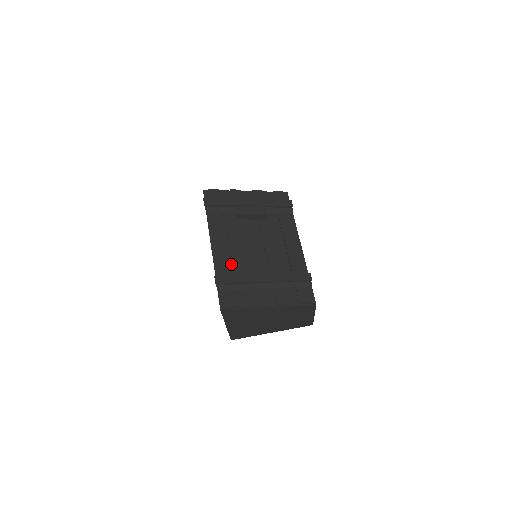
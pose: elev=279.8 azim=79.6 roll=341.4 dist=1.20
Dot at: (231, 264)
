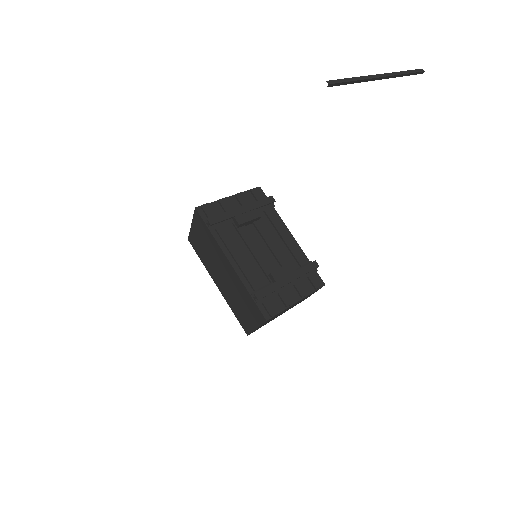
Dot at: (255, 275)
